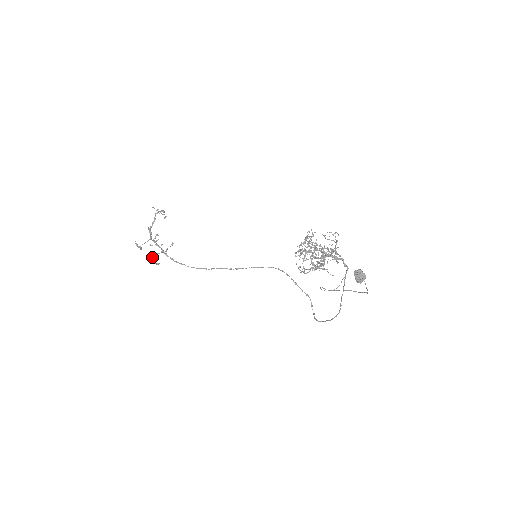
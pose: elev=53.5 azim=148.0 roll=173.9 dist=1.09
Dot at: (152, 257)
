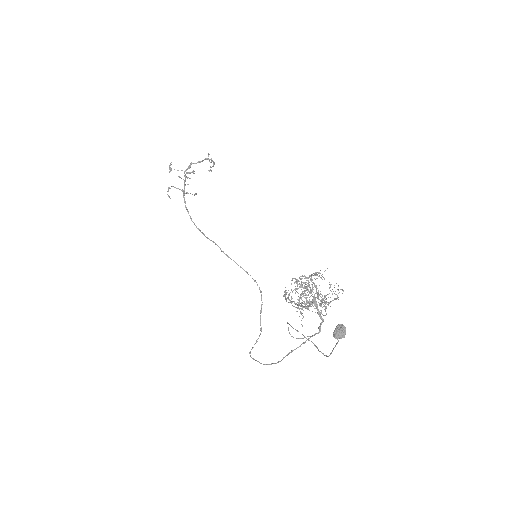
Dot at: occluded
